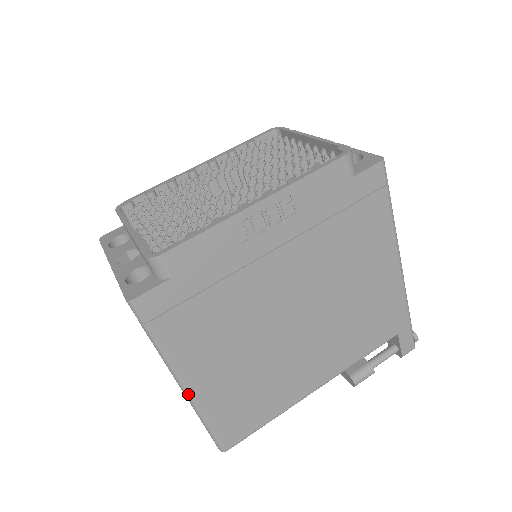
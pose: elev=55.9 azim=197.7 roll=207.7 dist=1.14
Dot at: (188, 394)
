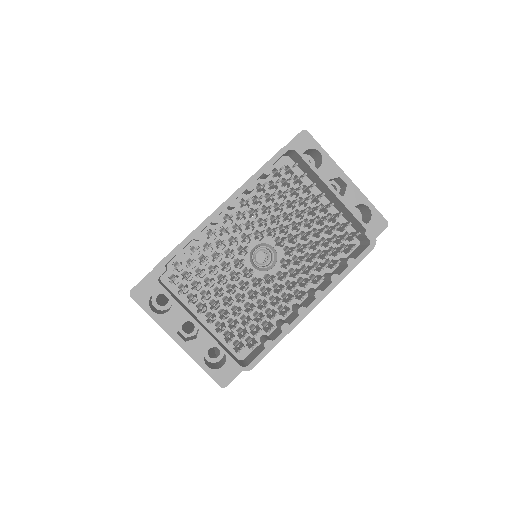
Dot at: occluded
